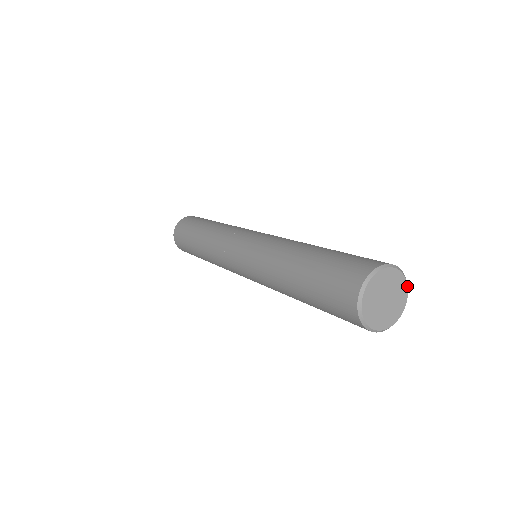
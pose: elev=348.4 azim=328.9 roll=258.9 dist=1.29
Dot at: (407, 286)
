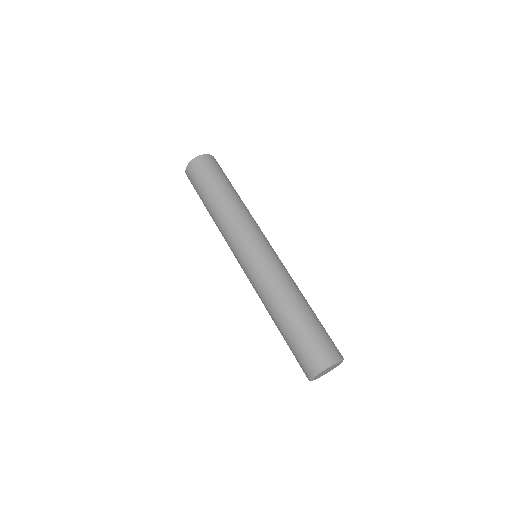
Dot at: occluded
